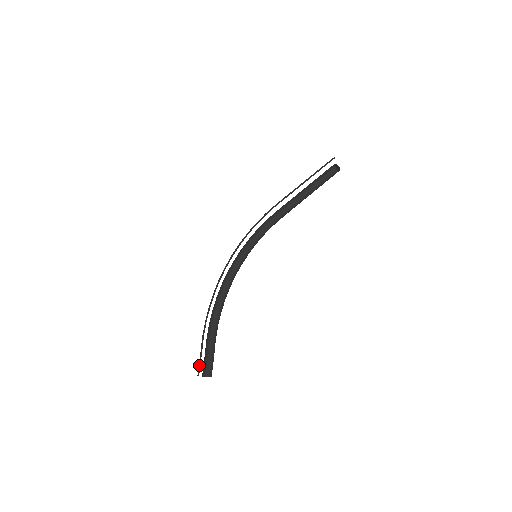
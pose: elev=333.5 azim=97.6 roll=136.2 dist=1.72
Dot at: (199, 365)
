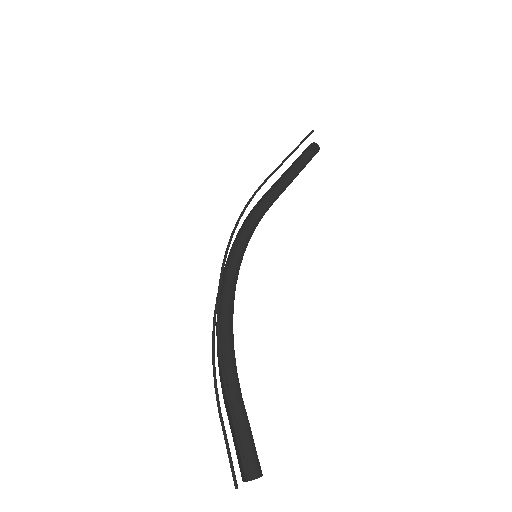
Dot at: (238, 449)
